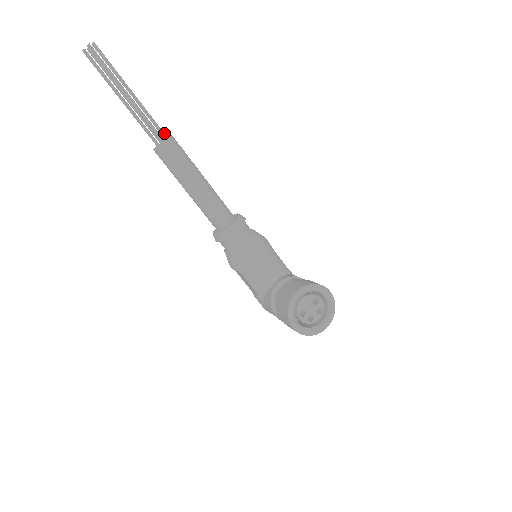
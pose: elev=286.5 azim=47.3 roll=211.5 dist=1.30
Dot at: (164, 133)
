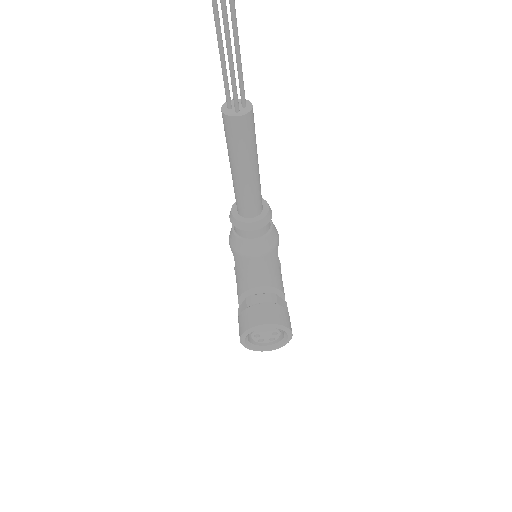
Dot at: (245, 100)
